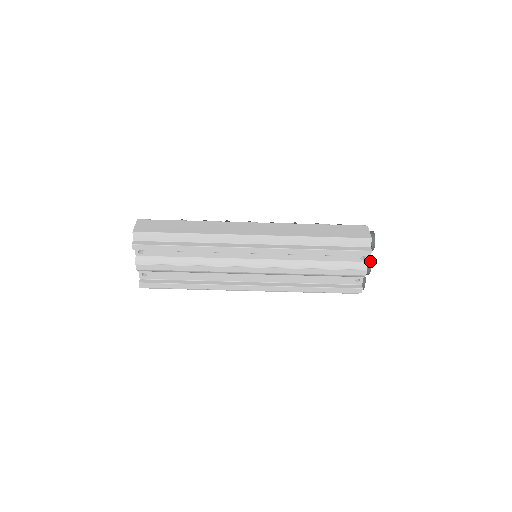
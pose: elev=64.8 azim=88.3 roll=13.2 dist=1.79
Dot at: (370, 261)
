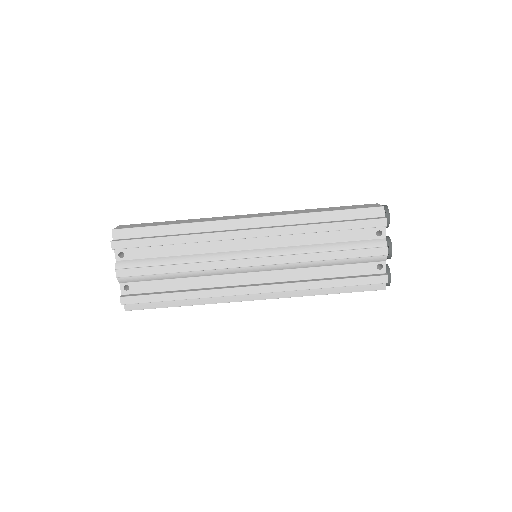
Dot at: (389, 238)
